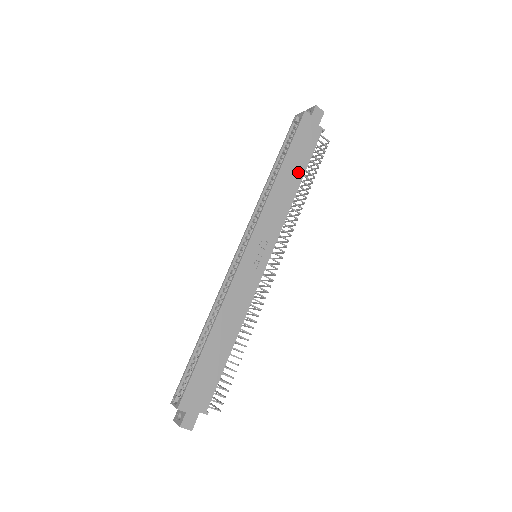
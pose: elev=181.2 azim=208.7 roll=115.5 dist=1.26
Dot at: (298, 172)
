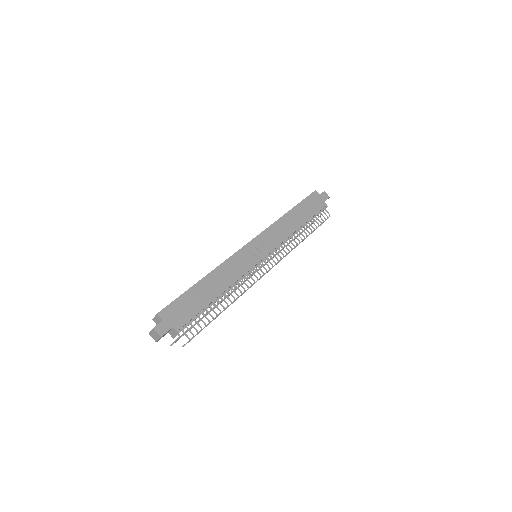
Dot at: (302, 219)
